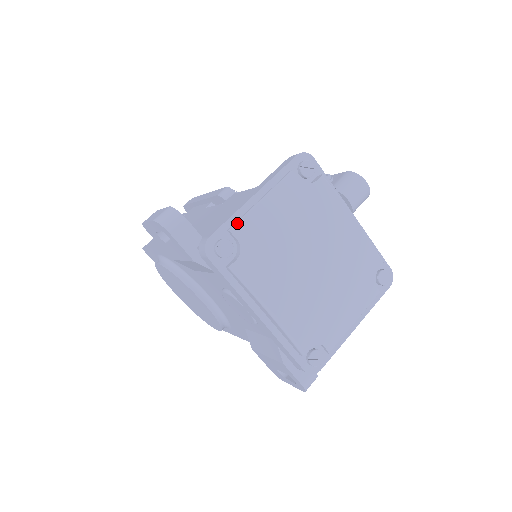
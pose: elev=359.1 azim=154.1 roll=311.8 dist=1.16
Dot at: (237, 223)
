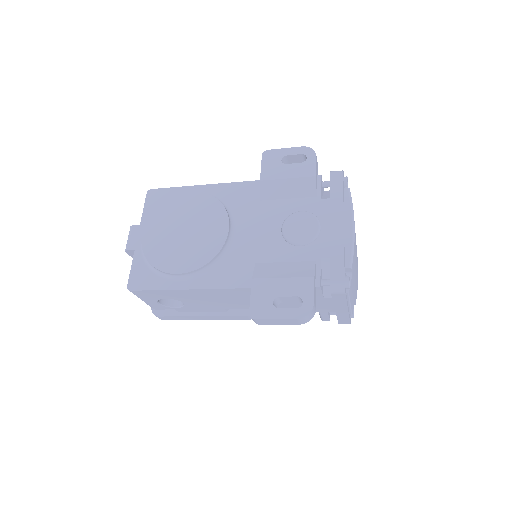
Dot at: occluded
